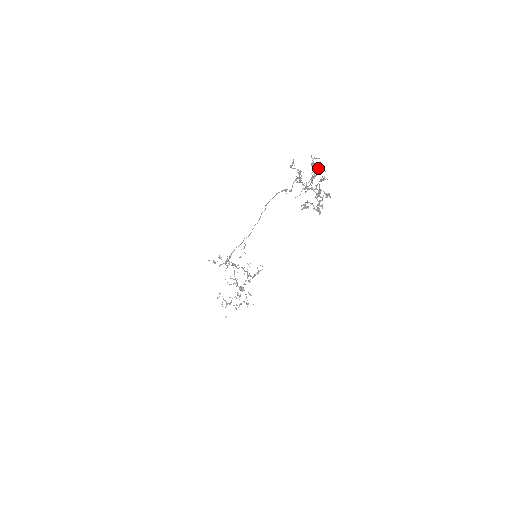
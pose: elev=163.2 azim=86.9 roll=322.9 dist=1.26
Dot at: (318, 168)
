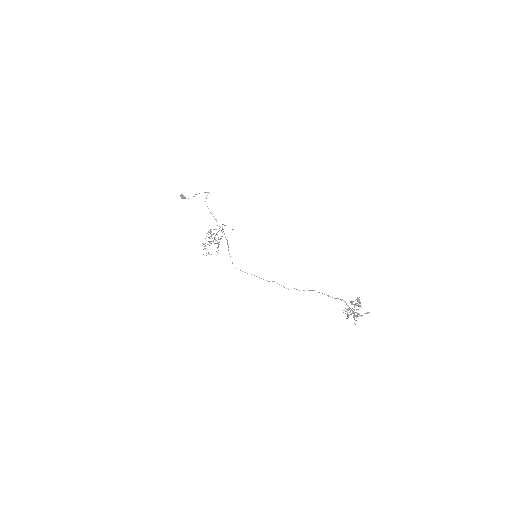
Dot at: occluded
